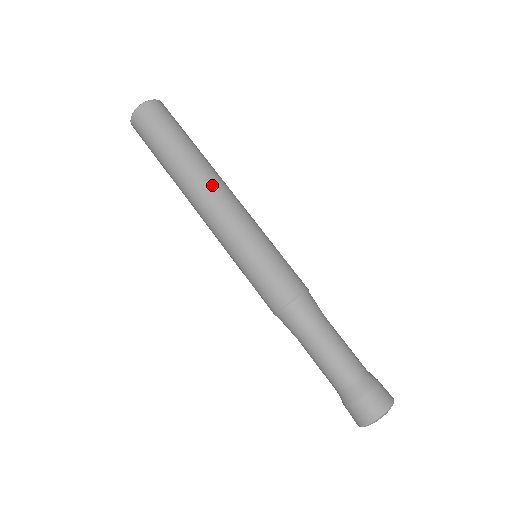
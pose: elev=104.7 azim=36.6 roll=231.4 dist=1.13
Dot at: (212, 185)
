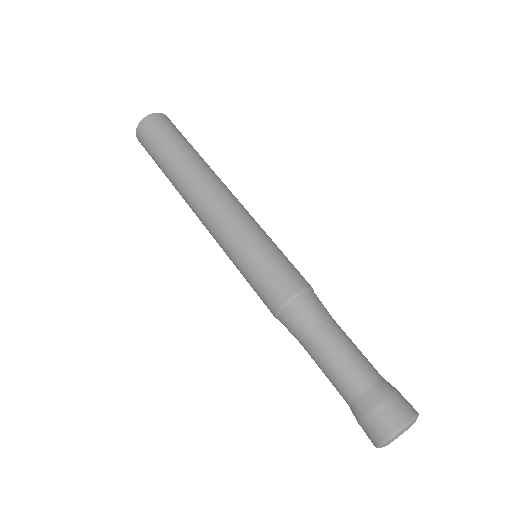
Dot at: occluded
